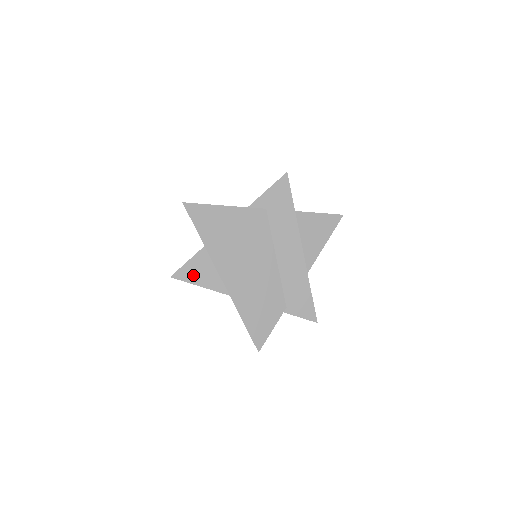
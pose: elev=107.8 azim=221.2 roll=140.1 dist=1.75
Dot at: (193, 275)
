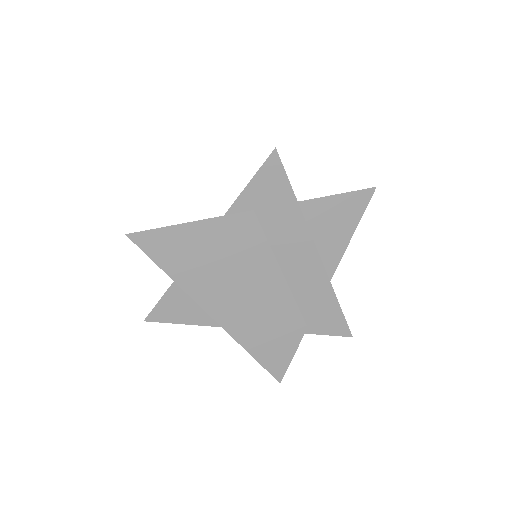
Dot at: (173, 313)
